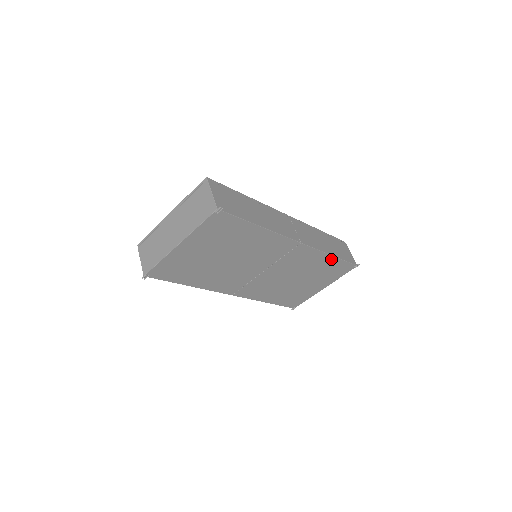
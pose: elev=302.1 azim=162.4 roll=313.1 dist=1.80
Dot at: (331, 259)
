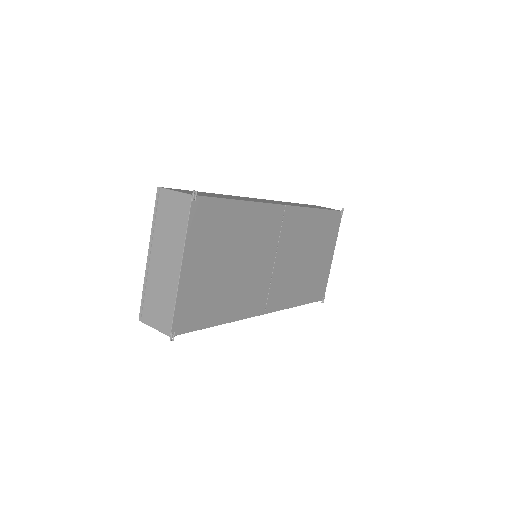
Dot at: (319, 214)
